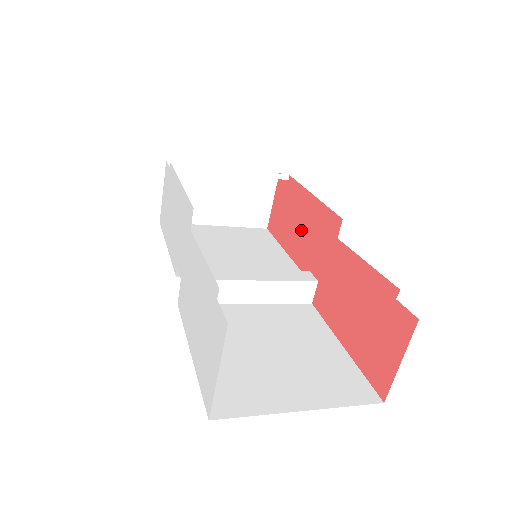
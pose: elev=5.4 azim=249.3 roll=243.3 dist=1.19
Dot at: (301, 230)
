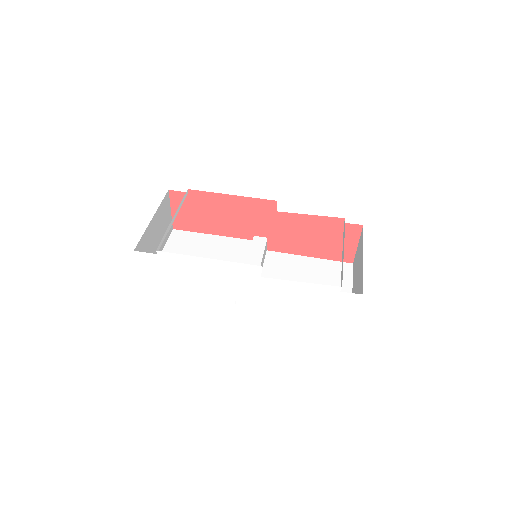
Dot at: (229, 218)
